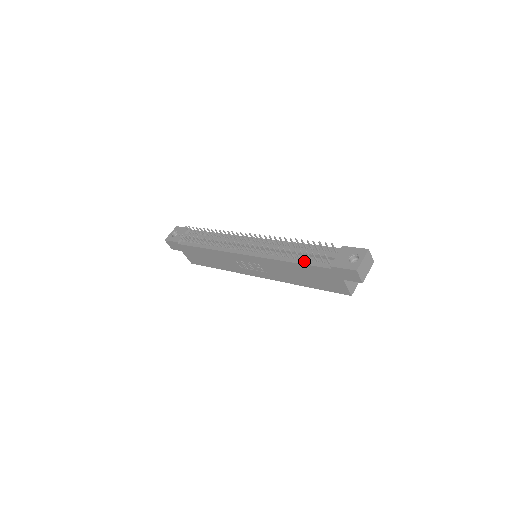
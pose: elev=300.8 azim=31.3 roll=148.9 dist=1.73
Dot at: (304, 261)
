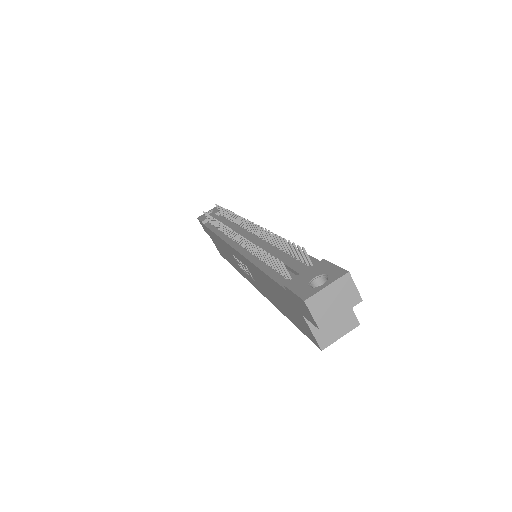
Dot at: (270, 270)
